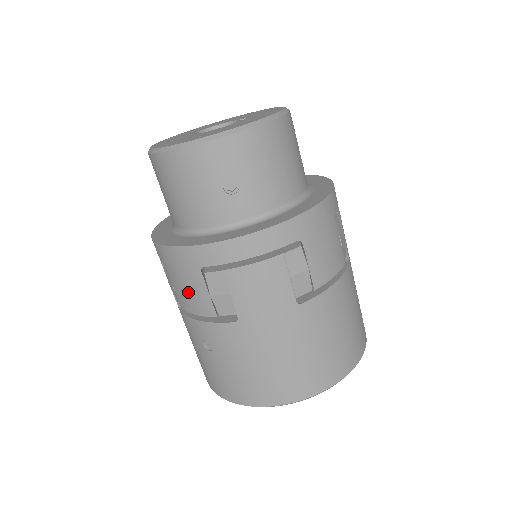
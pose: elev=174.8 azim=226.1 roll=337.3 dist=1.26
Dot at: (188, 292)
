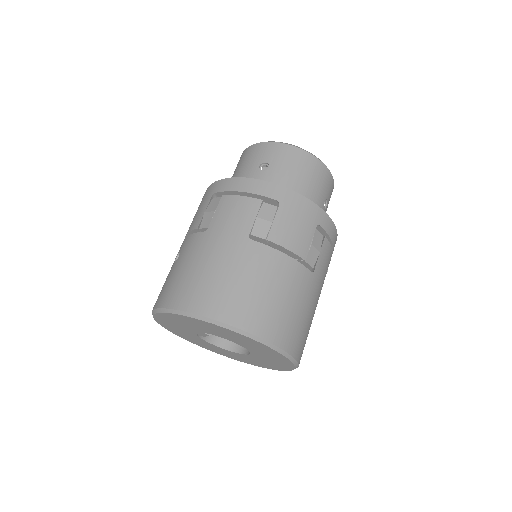
Dot at: (196, 216)
